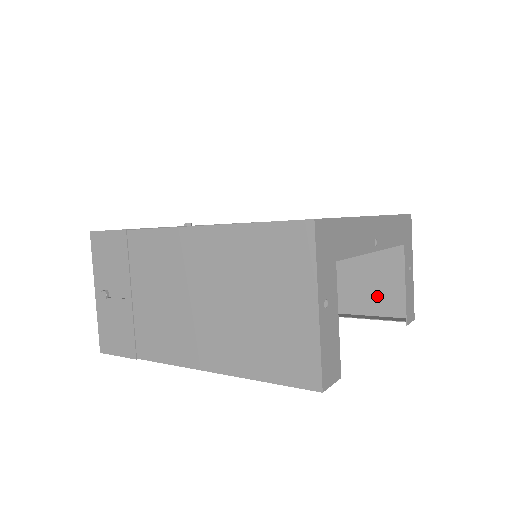
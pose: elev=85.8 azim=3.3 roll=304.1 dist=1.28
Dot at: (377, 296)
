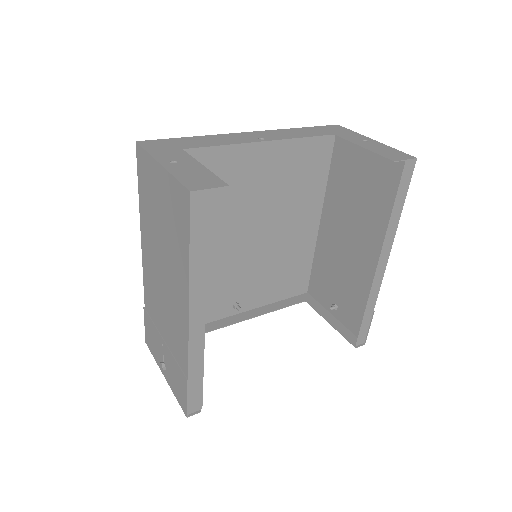
Dot at: (387, 189)
